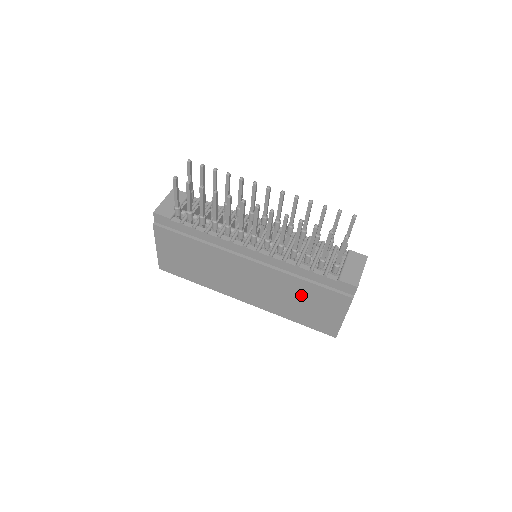
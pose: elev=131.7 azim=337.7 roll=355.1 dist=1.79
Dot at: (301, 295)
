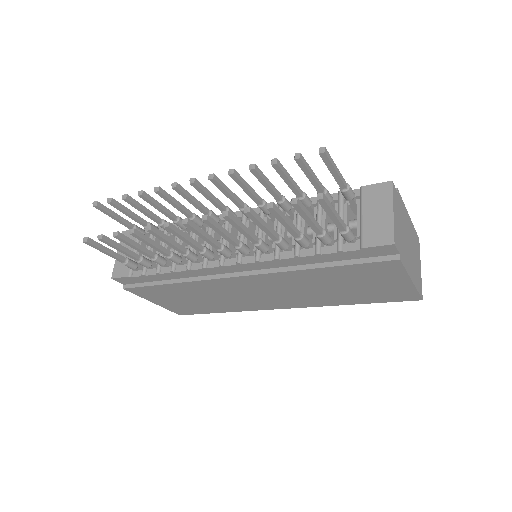
Dot at: (333, 281)
